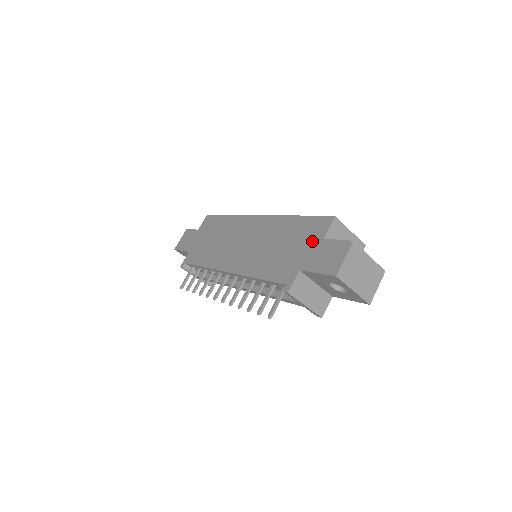
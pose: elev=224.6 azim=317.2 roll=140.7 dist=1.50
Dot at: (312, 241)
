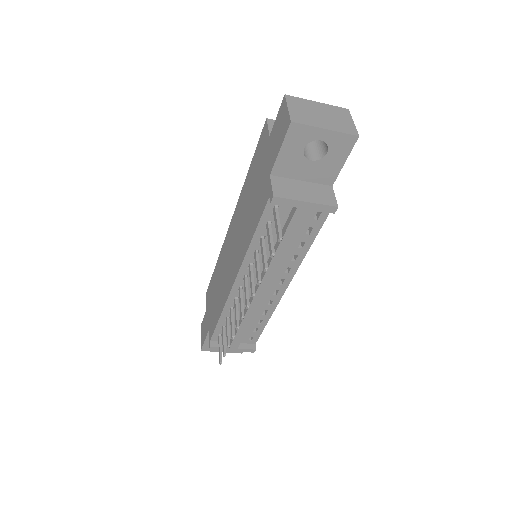
Dot at: (264, 152)
